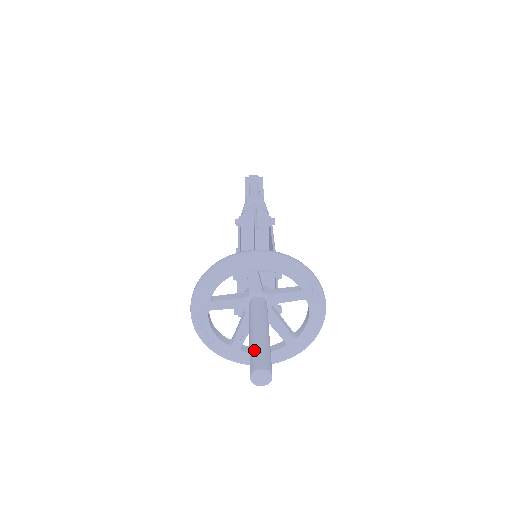
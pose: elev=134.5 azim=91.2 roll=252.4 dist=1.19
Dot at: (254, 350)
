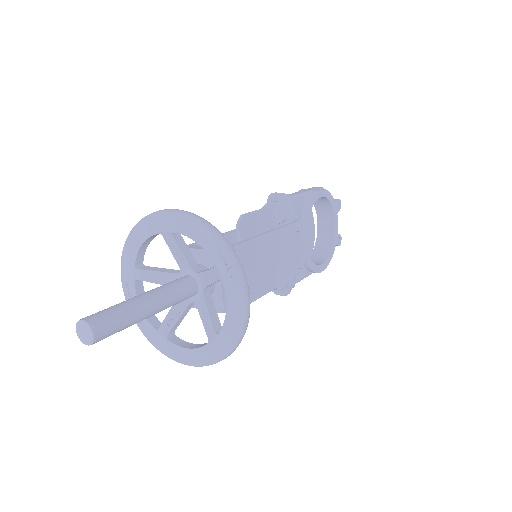
Dot at: occluded
